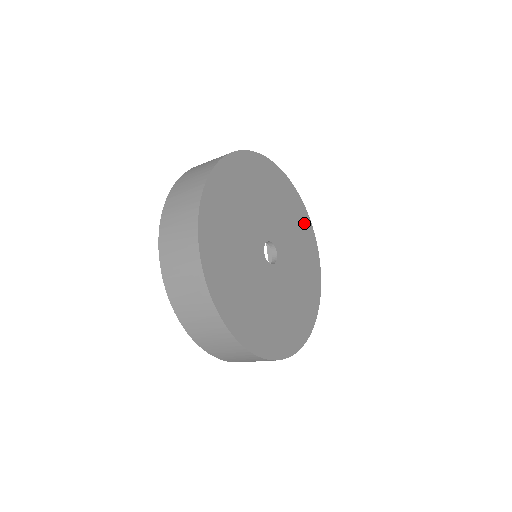
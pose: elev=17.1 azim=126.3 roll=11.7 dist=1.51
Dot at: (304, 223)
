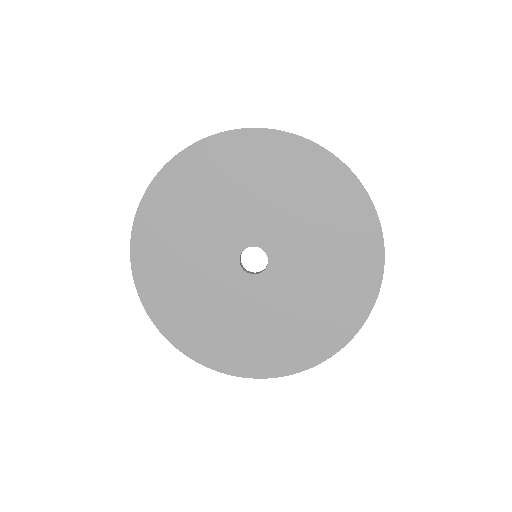
Dot at: (360, 233)
